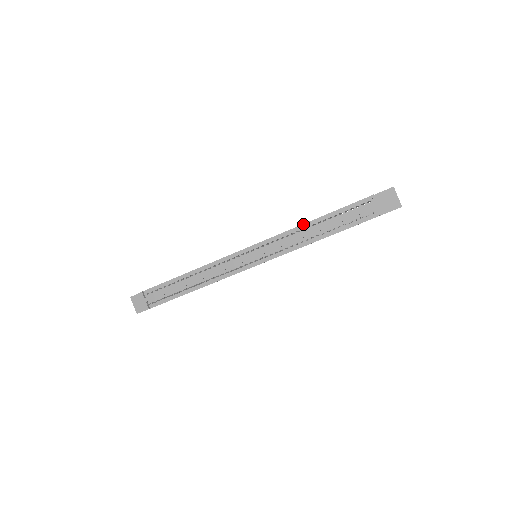
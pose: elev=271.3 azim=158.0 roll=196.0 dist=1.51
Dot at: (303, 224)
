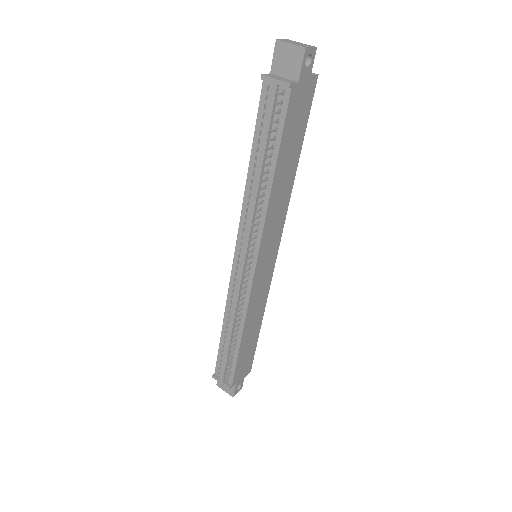
Dot at: occluded
